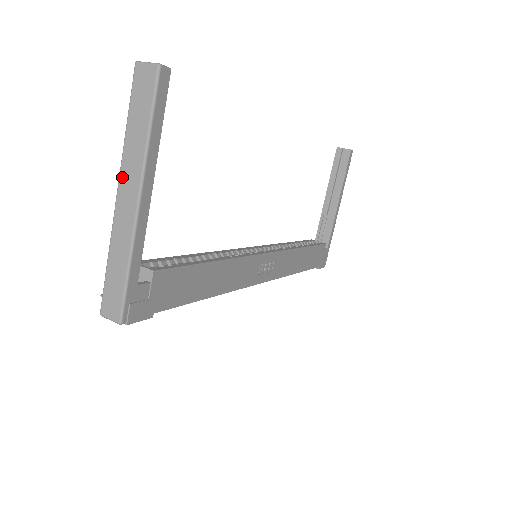
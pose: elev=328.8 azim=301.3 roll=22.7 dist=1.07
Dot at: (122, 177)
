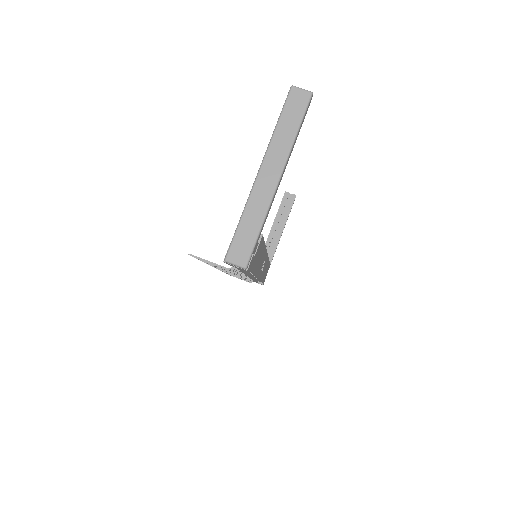
Dot at: (267, 159)
